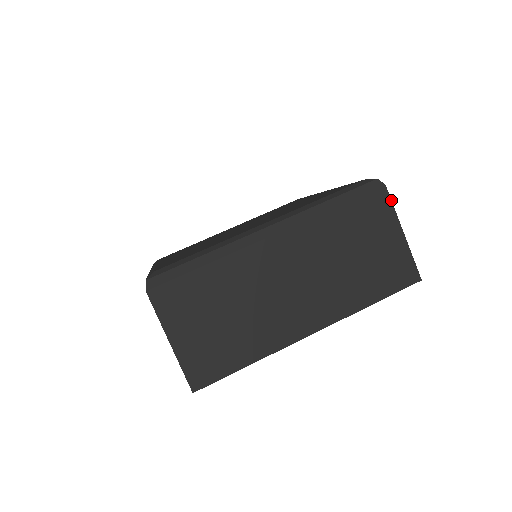
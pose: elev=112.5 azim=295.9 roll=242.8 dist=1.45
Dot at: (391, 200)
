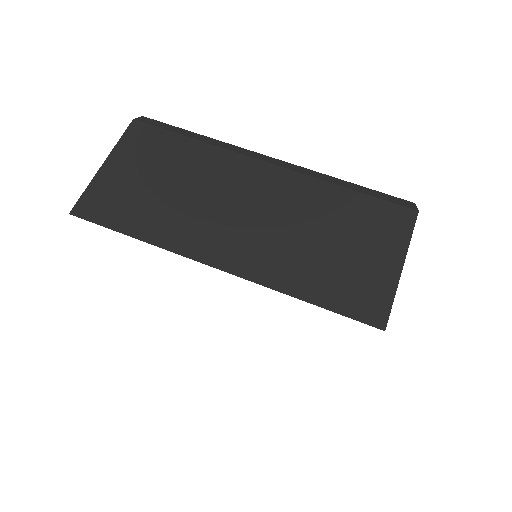
Dot at: occluded
